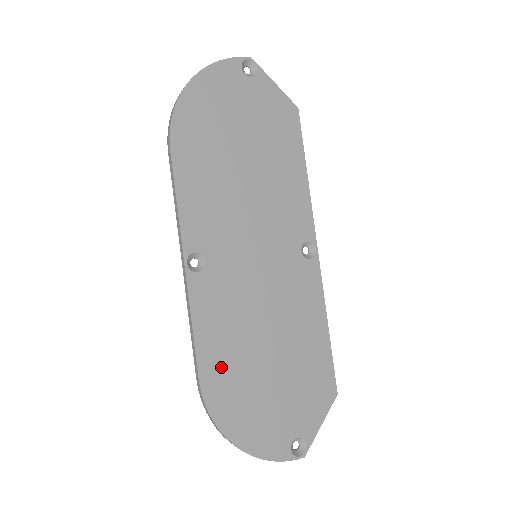
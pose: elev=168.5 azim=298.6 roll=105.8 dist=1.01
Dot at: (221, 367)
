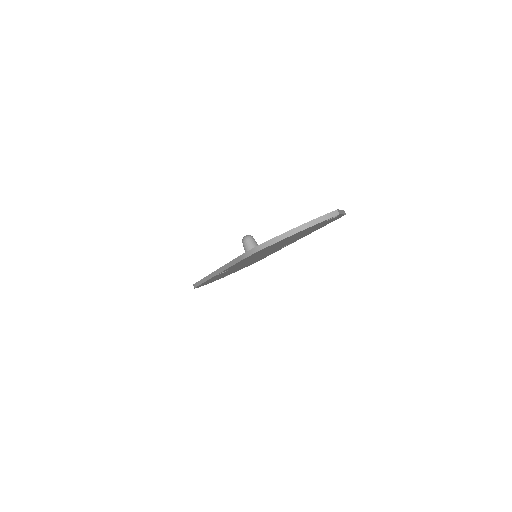
Dot at: occluded
